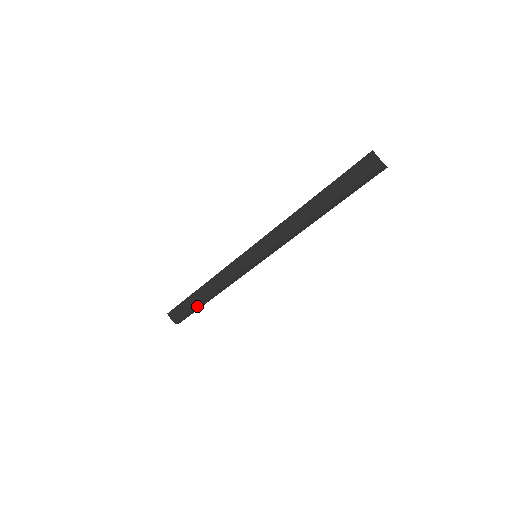
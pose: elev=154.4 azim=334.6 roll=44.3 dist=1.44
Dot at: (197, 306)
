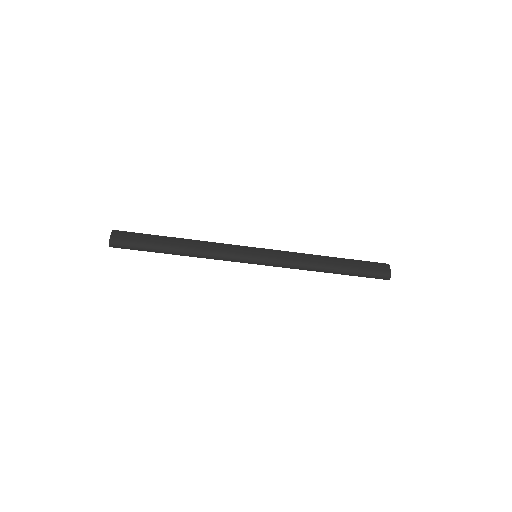
Dot at: (156, 246)
